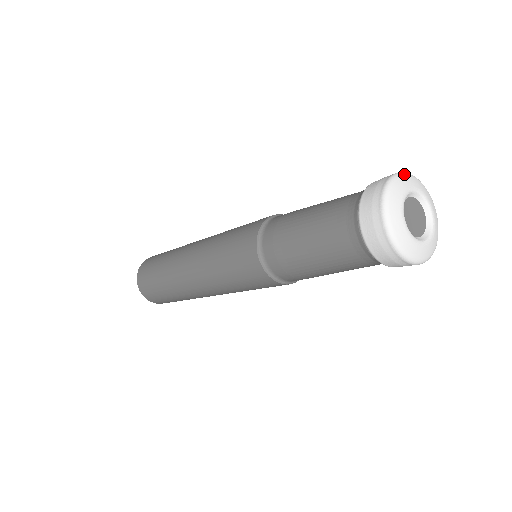
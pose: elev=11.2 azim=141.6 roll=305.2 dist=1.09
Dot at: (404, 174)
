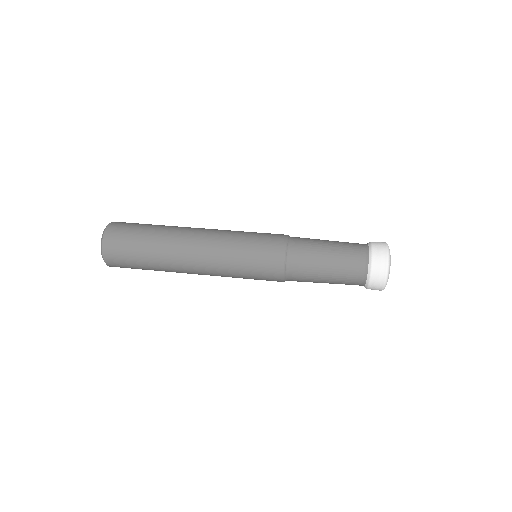
Dot at: (389, 251)
